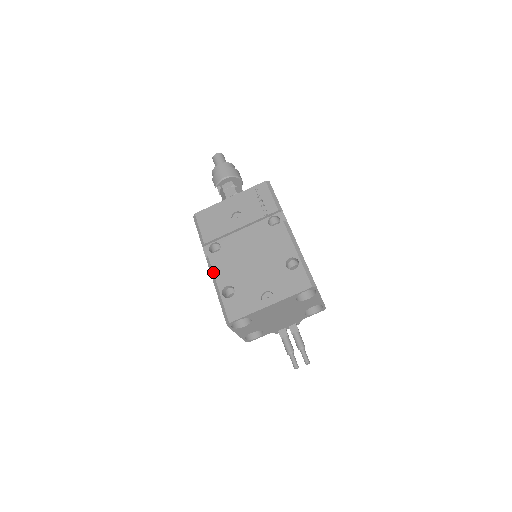
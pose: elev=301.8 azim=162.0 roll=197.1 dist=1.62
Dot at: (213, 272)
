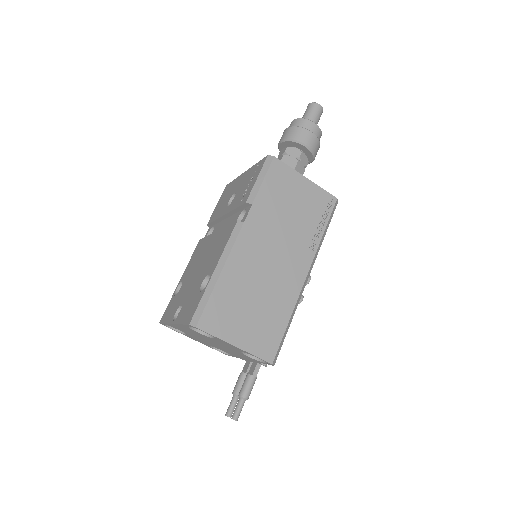
Dot at: occluded
